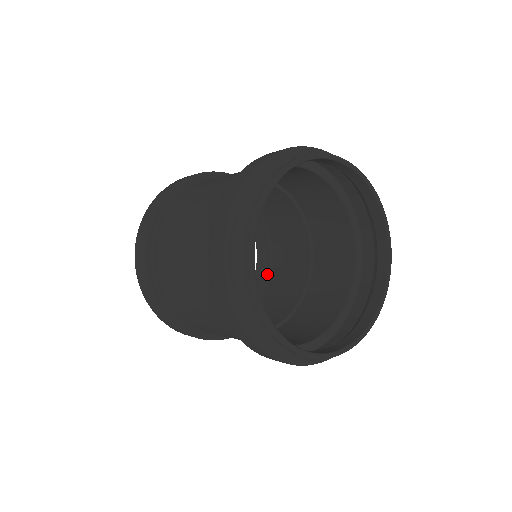
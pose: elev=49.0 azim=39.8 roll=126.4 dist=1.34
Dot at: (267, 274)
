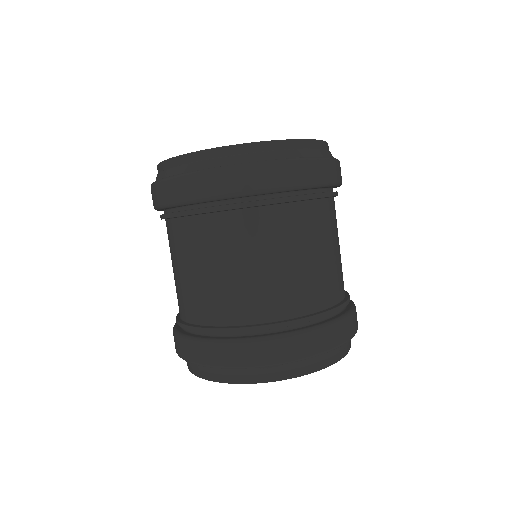
Dot at: occluded
